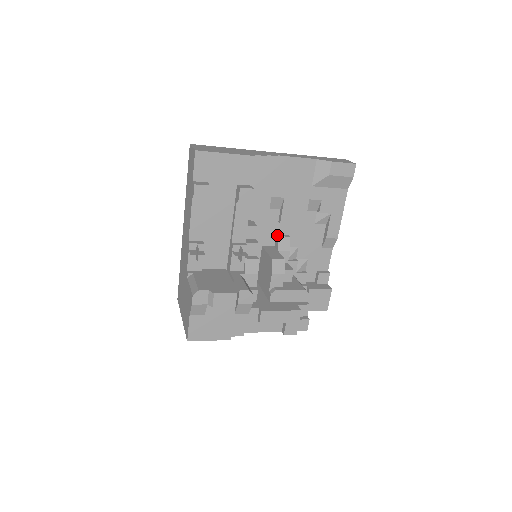
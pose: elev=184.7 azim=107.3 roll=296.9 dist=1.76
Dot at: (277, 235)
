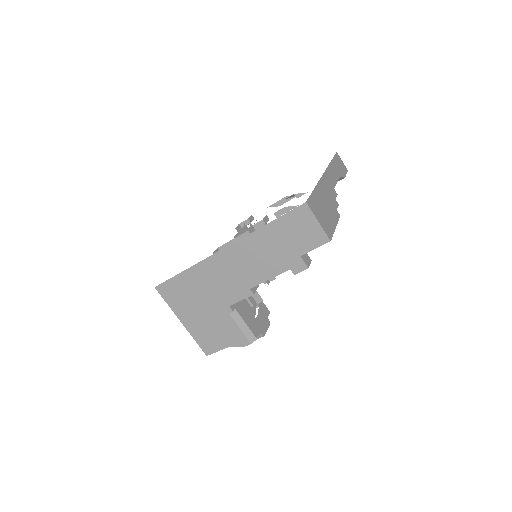
Dot at: (265, 222)
